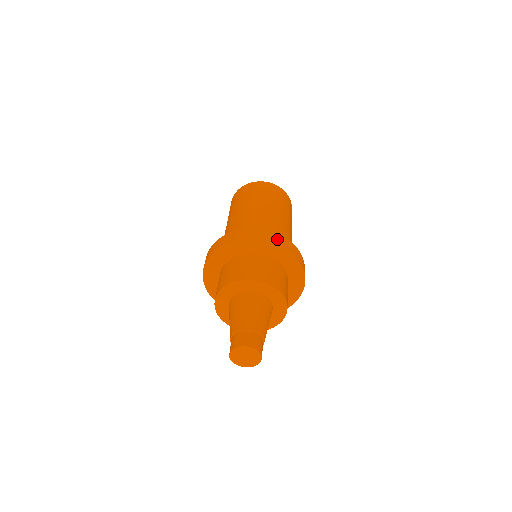
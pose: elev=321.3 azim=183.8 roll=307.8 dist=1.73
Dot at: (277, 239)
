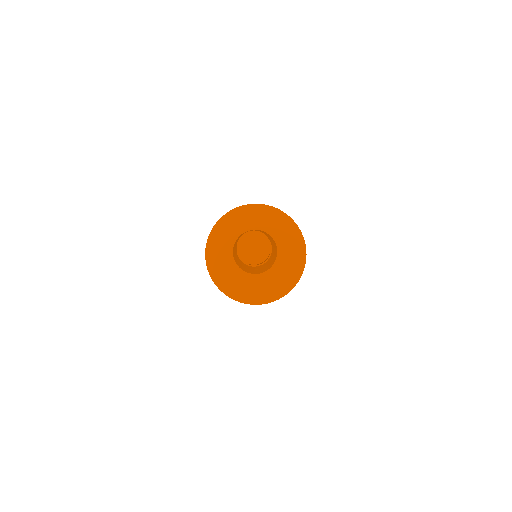
Dot at: occluded
